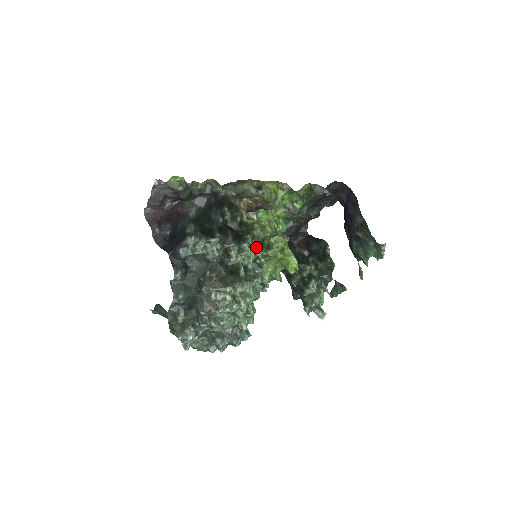
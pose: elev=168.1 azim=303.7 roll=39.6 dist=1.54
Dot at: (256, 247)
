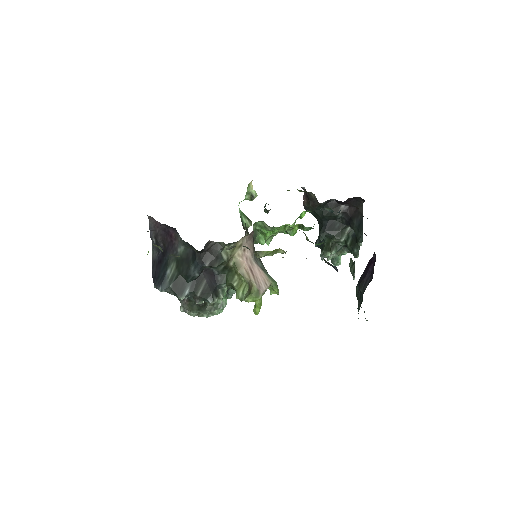
Dot at: occluded
